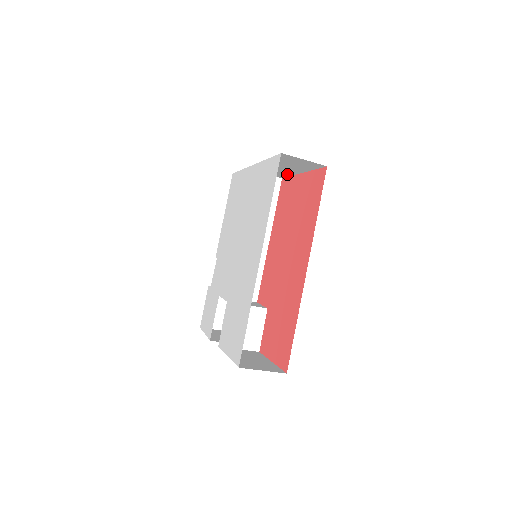
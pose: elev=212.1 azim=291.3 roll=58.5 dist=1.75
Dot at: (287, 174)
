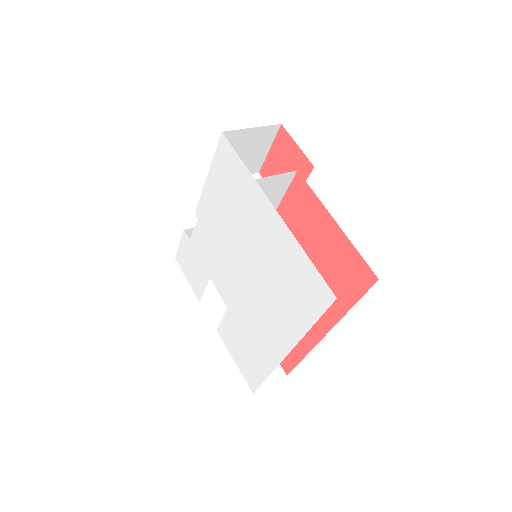
Dot at: occluded
